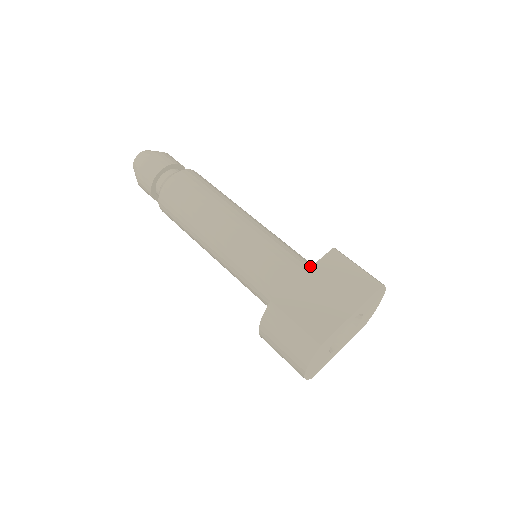
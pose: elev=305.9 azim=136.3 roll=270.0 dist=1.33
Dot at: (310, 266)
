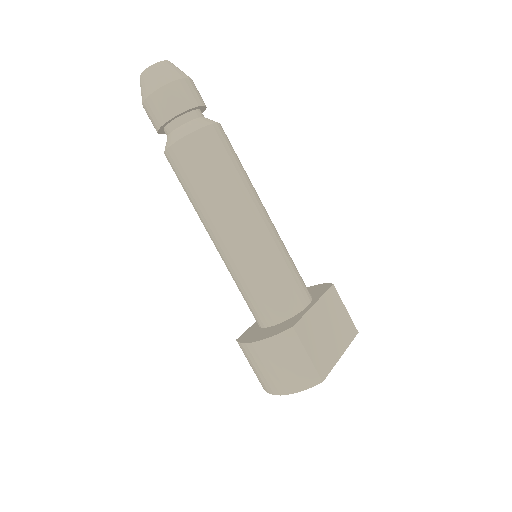
Dot at: occluded
